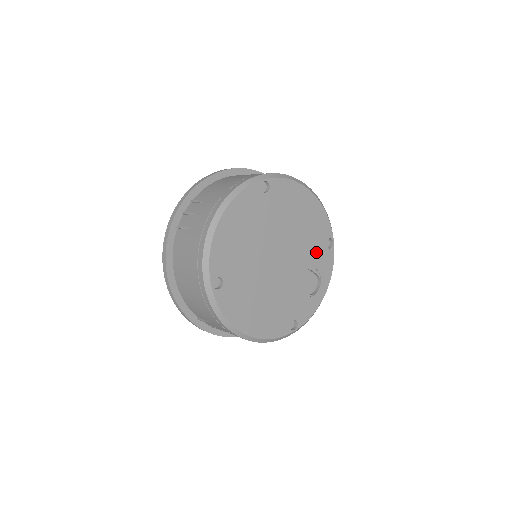
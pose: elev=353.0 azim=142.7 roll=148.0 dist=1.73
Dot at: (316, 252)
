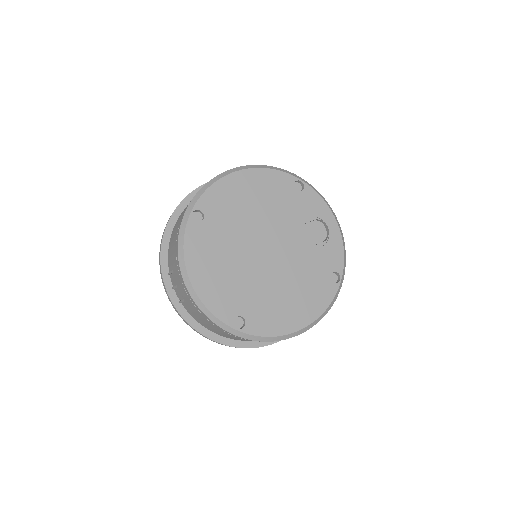
Dot at: (294, 206)
